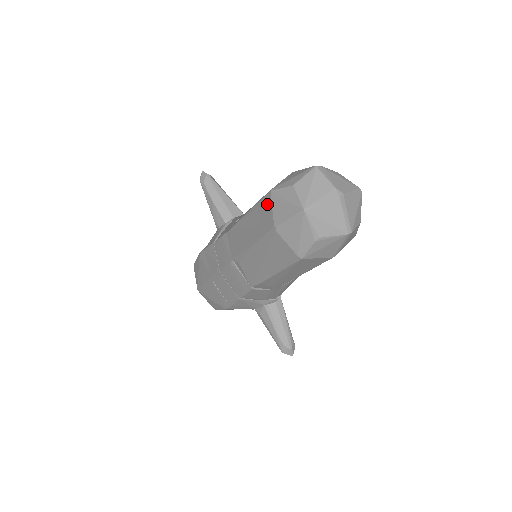
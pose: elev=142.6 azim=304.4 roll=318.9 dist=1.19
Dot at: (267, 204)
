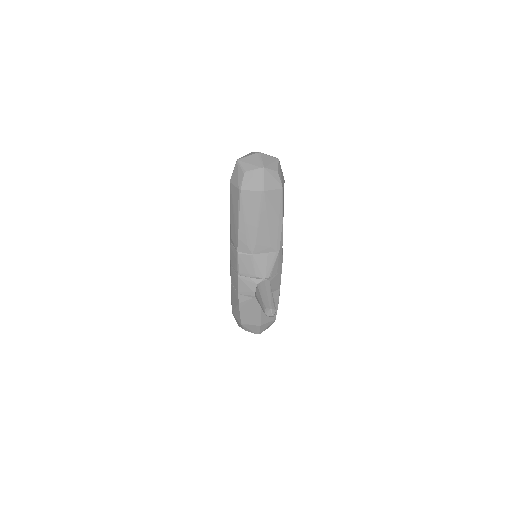
Dot at: occluded
